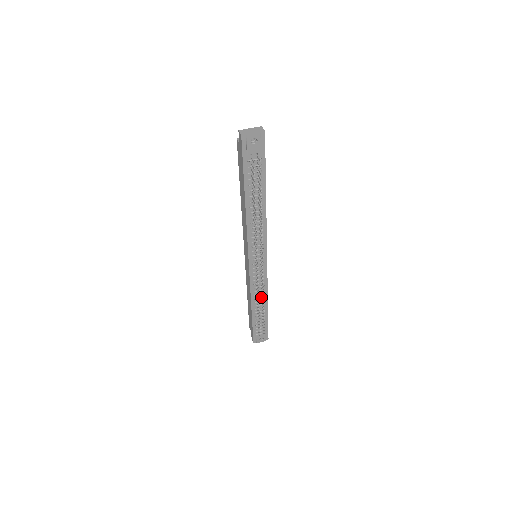
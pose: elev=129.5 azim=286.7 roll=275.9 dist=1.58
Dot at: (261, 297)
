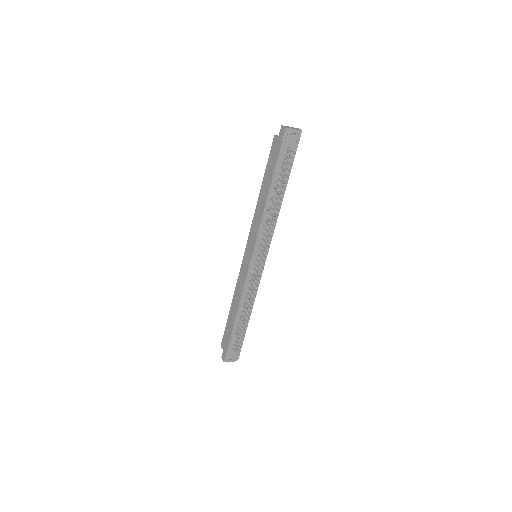
Dot at: (249, 303)
